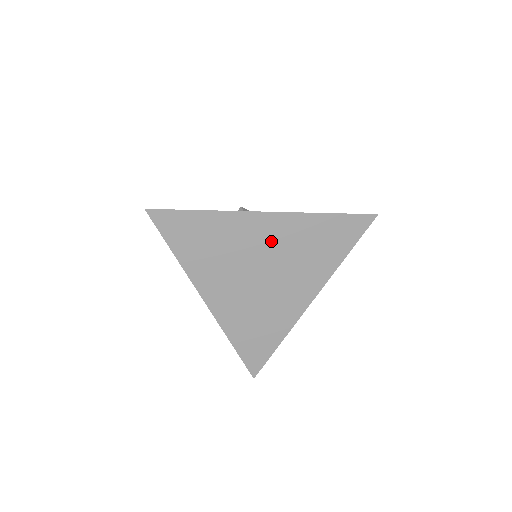
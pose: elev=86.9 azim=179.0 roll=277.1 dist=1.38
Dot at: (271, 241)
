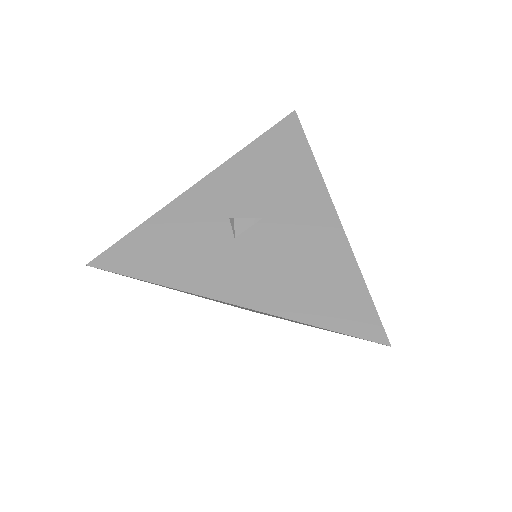
Dot at: occluded
